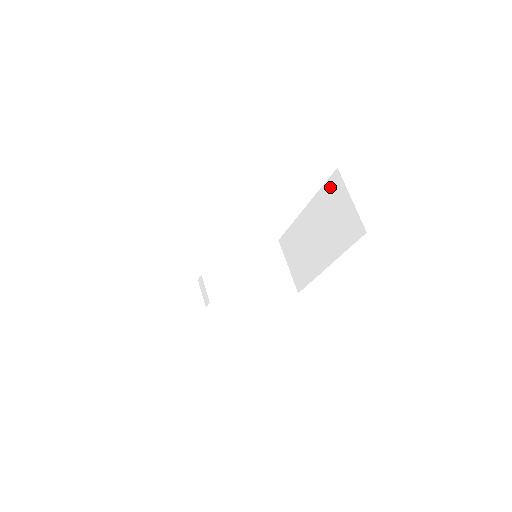
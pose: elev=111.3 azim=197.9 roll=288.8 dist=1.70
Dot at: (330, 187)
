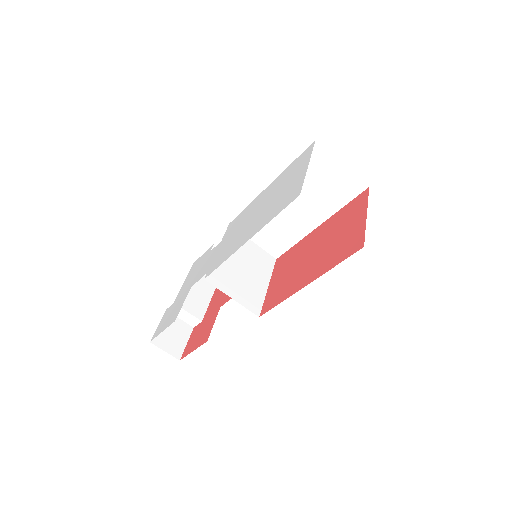
Dot at: occluded
